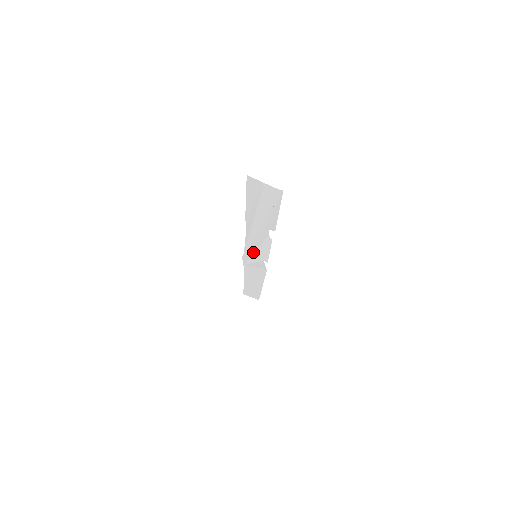
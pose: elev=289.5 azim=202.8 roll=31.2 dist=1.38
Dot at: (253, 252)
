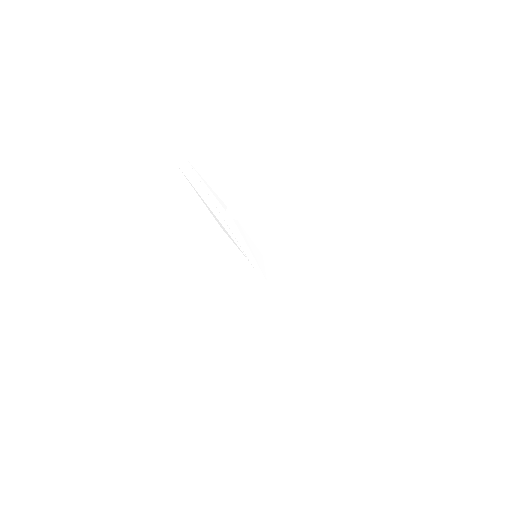
Dot at: (251, 254)
